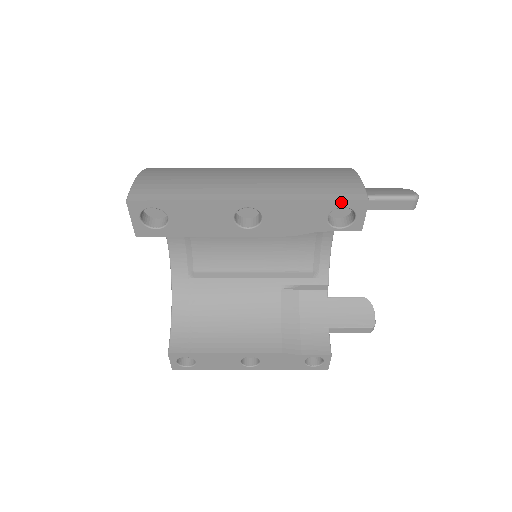
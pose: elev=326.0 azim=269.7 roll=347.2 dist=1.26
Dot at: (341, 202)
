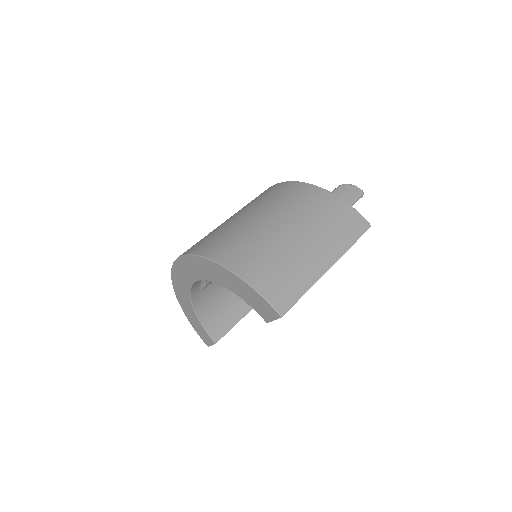
Dot at: occluded
